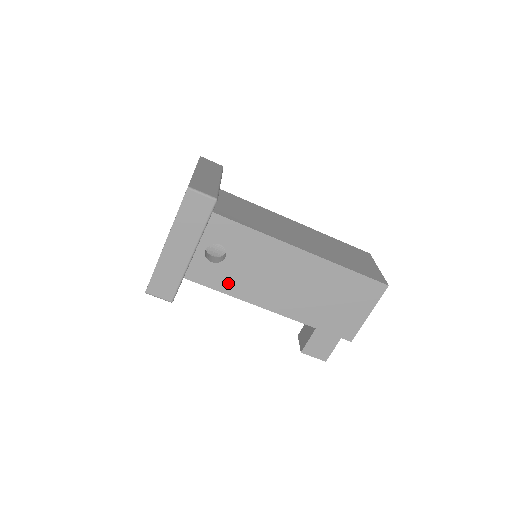
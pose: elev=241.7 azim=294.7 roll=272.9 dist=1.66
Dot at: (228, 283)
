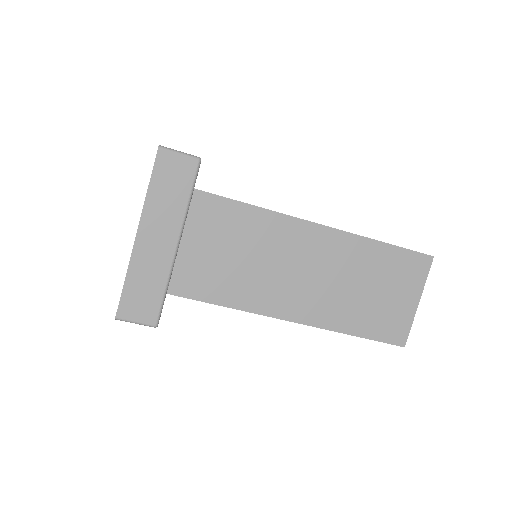
Dot at: occluded
